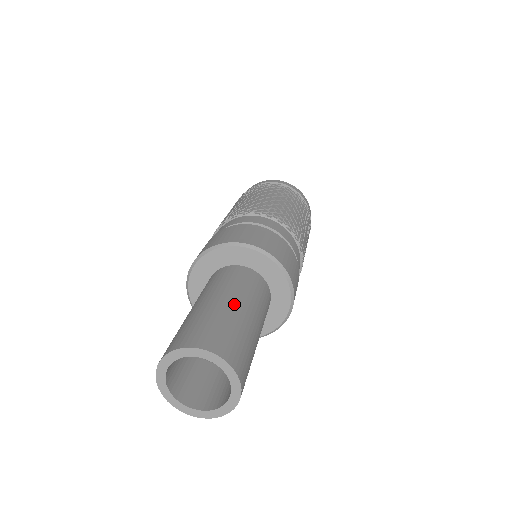
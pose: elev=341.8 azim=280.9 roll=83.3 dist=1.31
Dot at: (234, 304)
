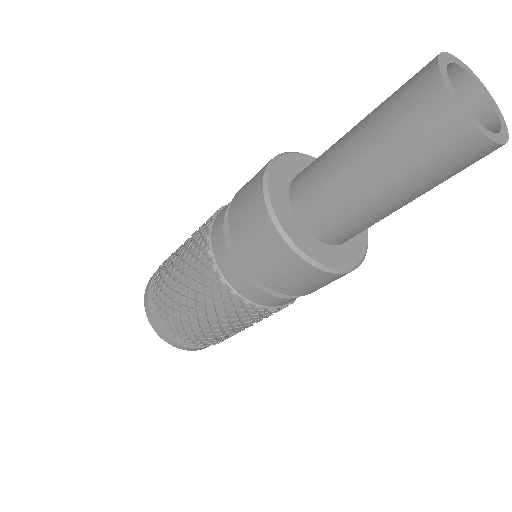
Dot at: occluded
